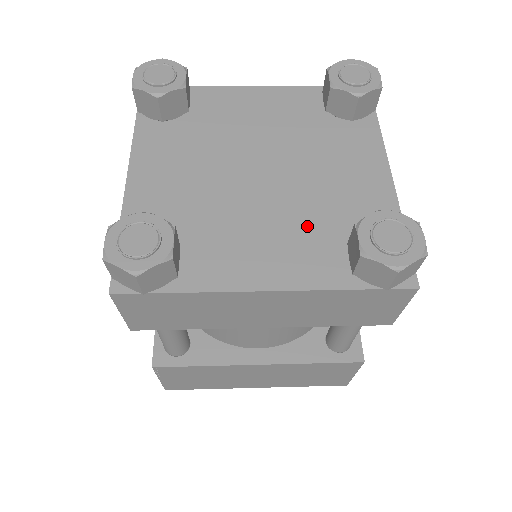
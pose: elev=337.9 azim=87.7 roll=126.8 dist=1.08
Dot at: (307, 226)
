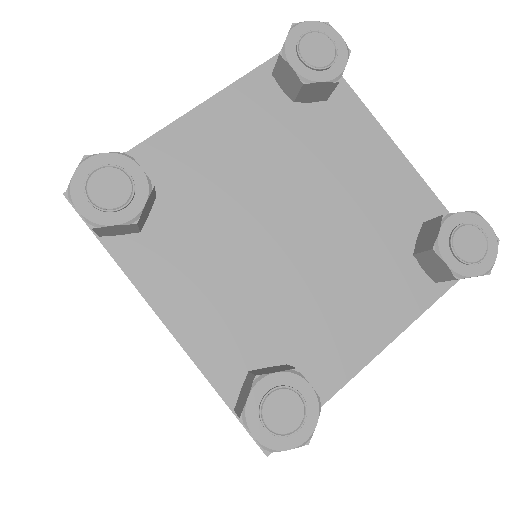
Dot at: (370, 260)
